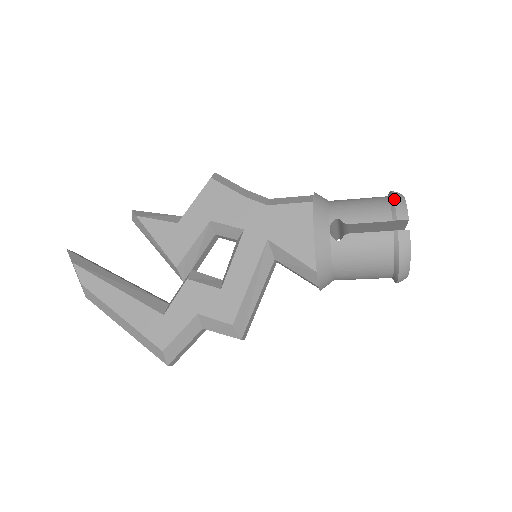
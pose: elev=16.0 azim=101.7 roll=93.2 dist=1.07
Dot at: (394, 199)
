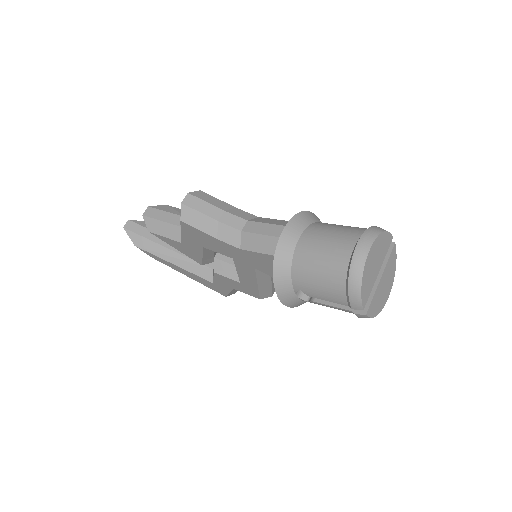
Dot at: (348, 289)
